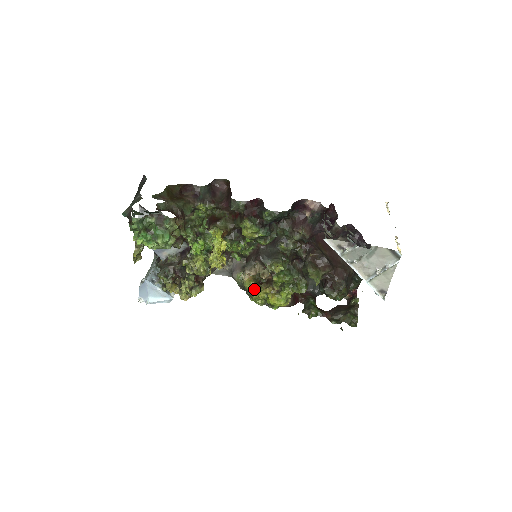
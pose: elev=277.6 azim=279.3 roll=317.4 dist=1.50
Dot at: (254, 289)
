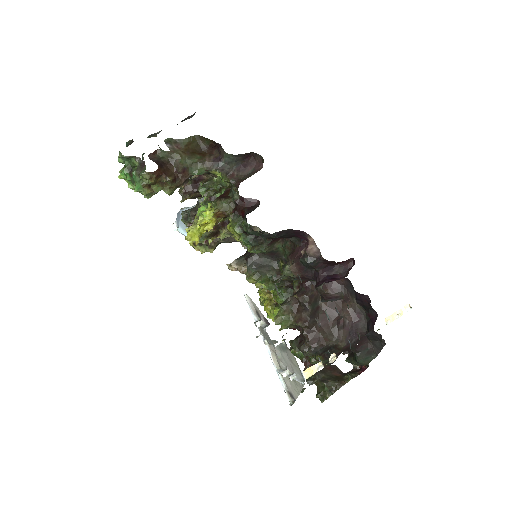
Dot at: occluded
